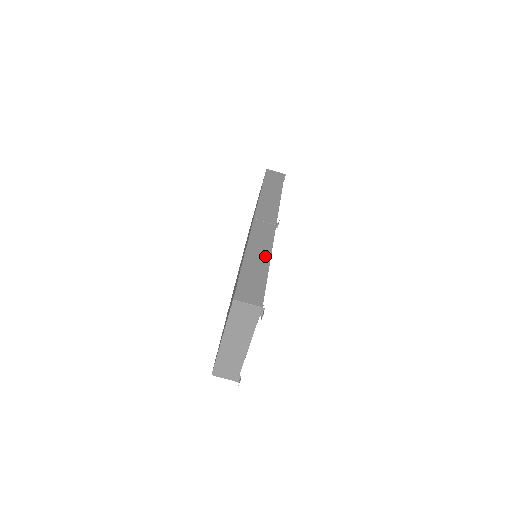
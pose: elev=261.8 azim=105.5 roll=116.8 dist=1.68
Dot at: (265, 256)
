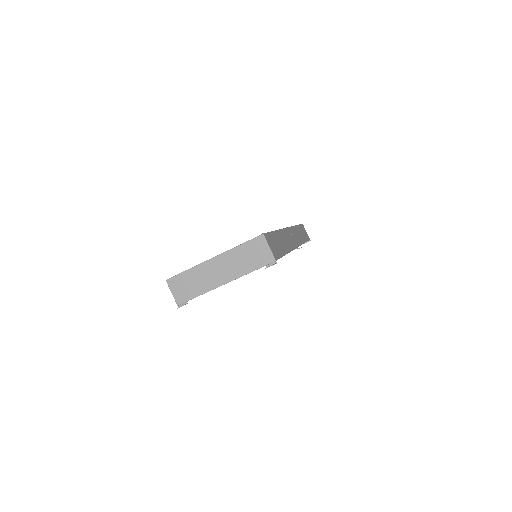
Dot at: (287, 247)
